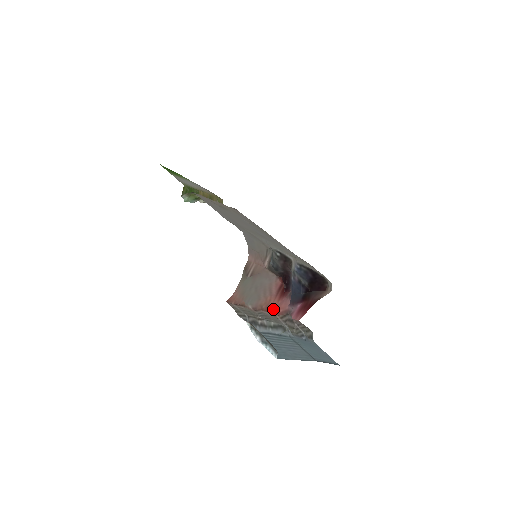
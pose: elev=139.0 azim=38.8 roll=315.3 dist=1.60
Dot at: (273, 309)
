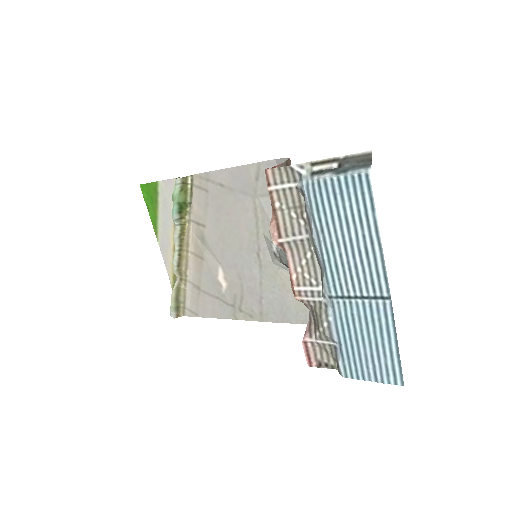
Dot at: occluded
